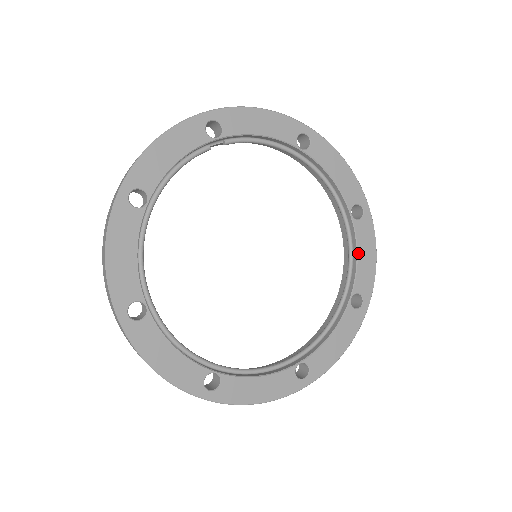
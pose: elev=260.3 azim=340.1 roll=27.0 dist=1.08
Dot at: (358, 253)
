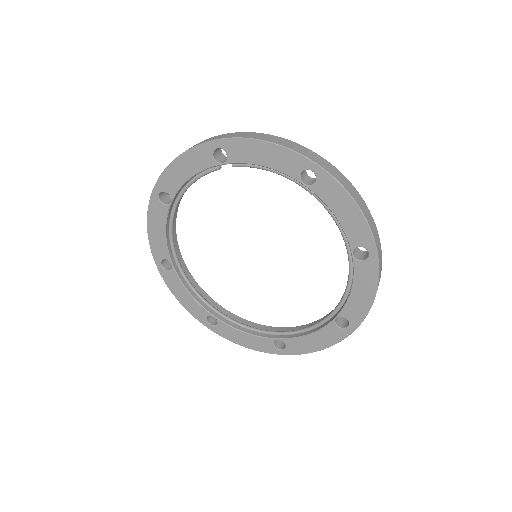
Dot at: (352, 288)
